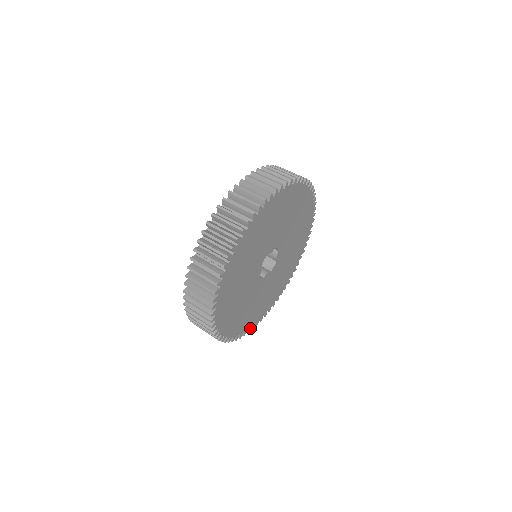
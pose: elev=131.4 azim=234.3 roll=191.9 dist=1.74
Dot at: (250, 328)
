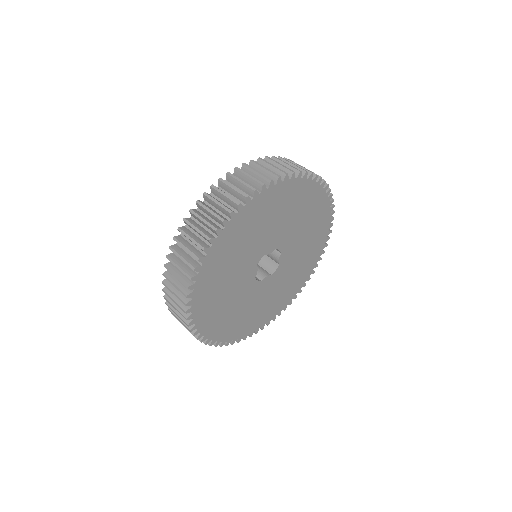
Dot at: (247, 335)
